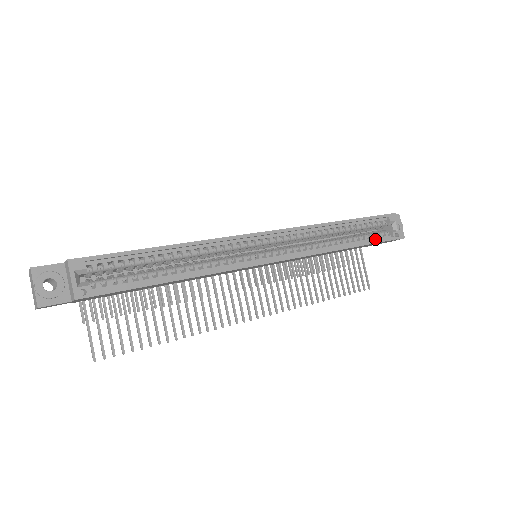
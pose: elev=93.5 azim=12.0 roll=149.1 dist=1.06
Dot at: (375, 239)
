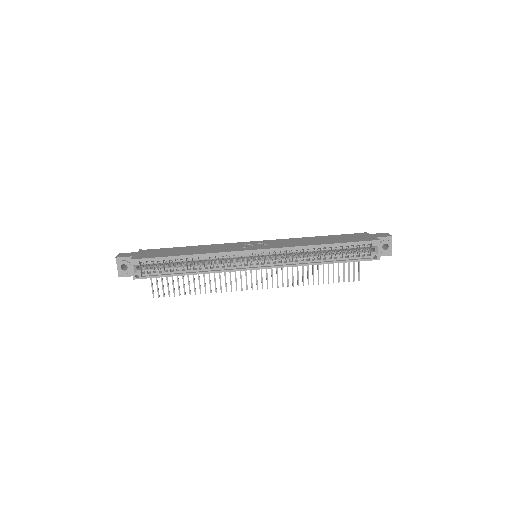
Dot at: (353, 258)
